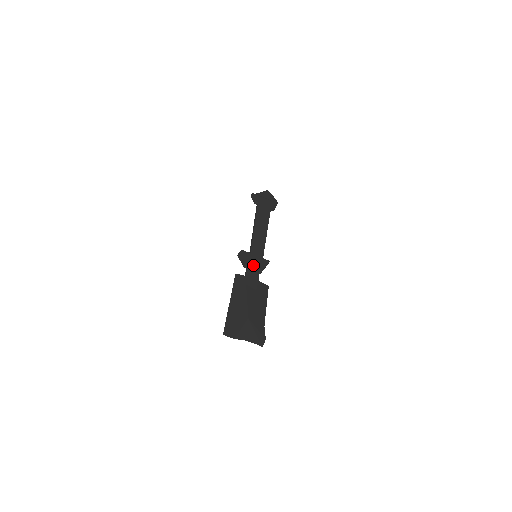
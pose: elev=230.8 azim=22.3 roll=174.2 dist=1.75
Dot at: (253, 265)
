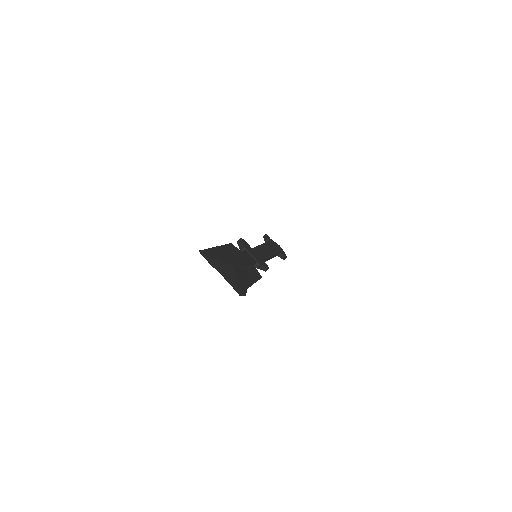
Dot at: (252, 254)
